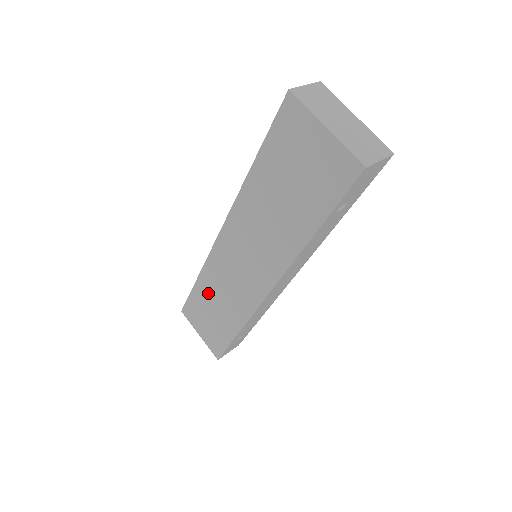
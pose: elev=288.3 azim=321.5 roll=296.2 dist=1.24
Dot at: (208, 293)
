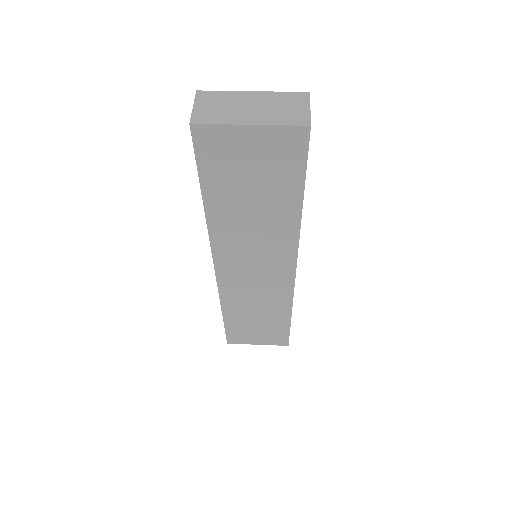
Dot at: (241, 314)
